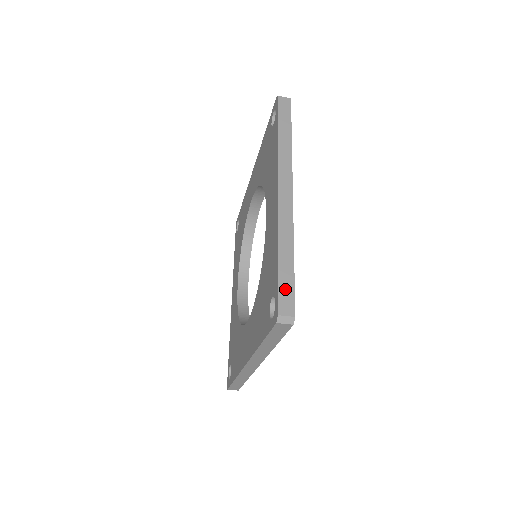
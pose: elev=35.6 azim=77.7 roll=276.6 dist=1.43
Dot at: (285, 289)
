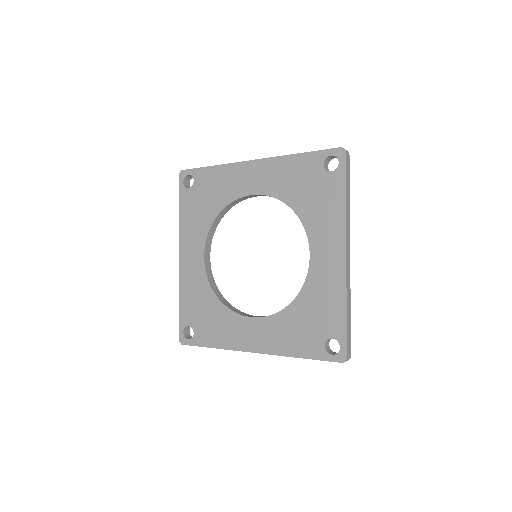
Dot at: (349, 339)
